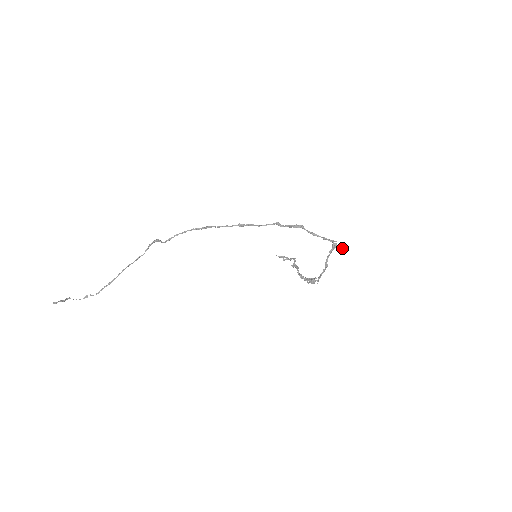
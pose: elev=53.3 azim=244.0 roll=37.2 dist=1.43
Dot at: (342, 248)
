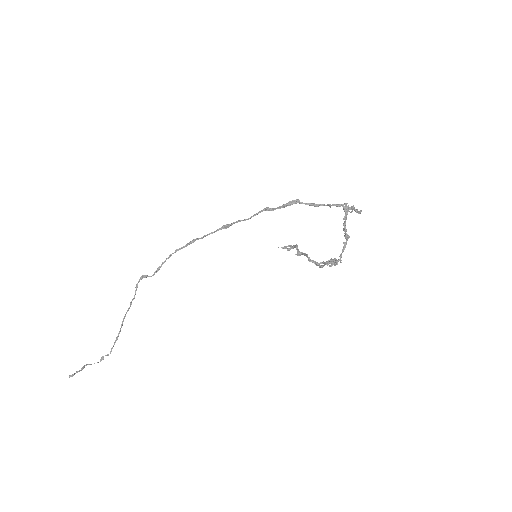
Dot at: (356, 209)
